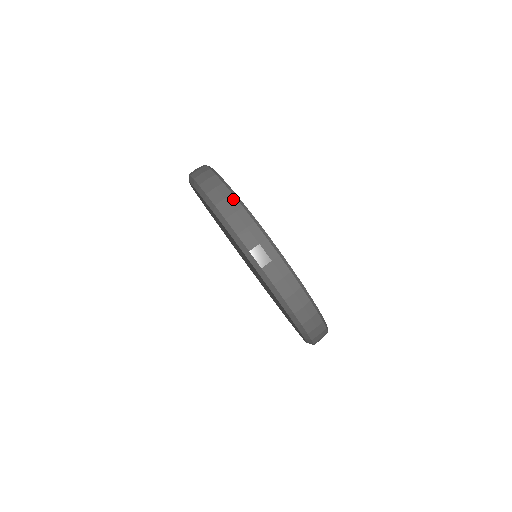
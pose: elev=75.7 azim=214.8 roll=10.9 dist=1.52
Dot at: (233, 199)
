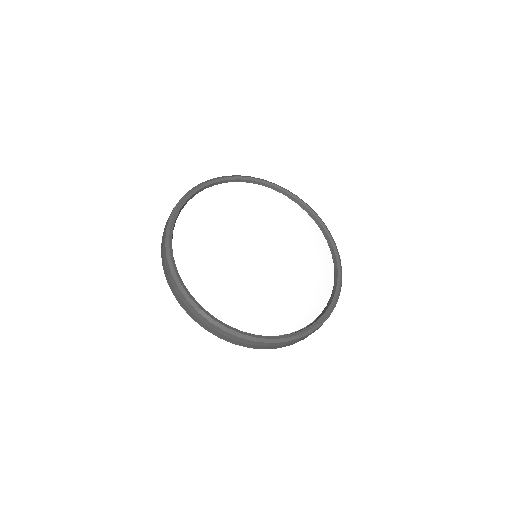
Dot at: (188, 304)
